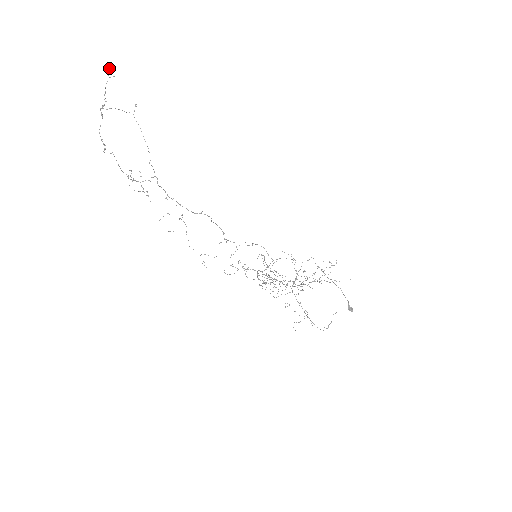
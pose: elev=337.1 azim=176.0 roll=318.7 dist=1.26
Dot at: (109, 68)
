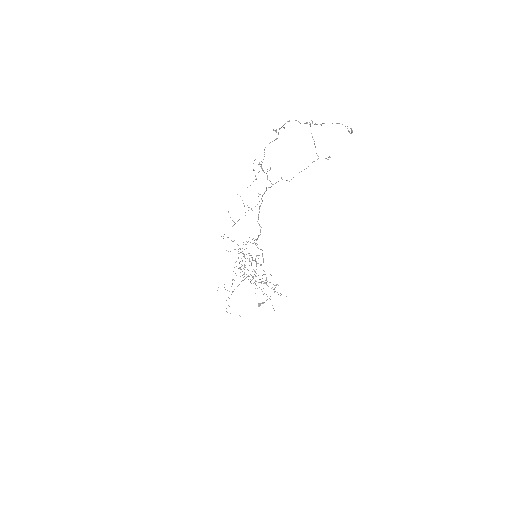
Dot at: (352, 131)
